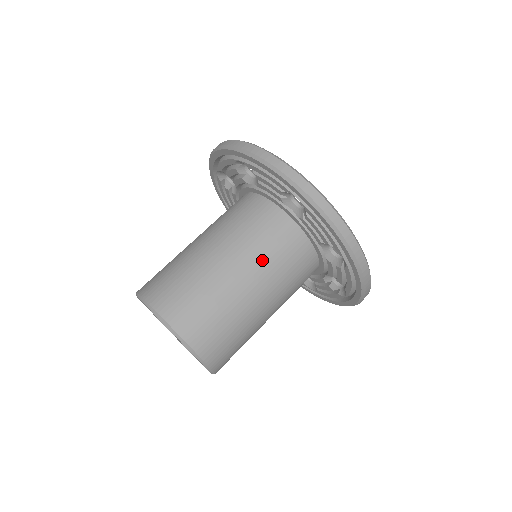
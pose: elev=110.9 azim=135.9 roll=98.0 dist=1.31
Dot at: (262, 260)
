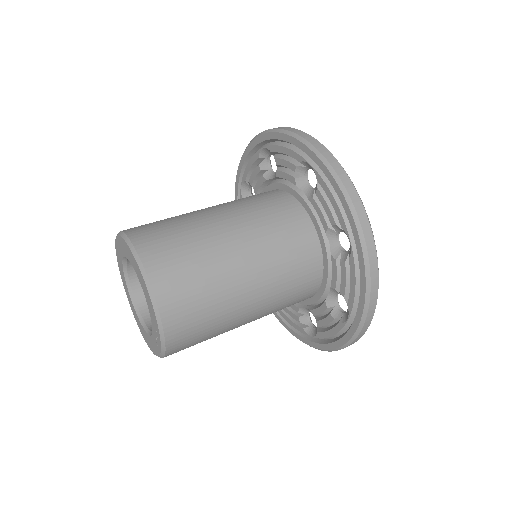
Dot at: (259, 228)
